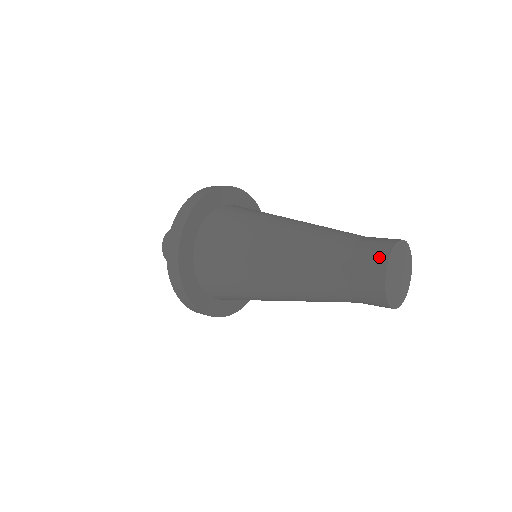
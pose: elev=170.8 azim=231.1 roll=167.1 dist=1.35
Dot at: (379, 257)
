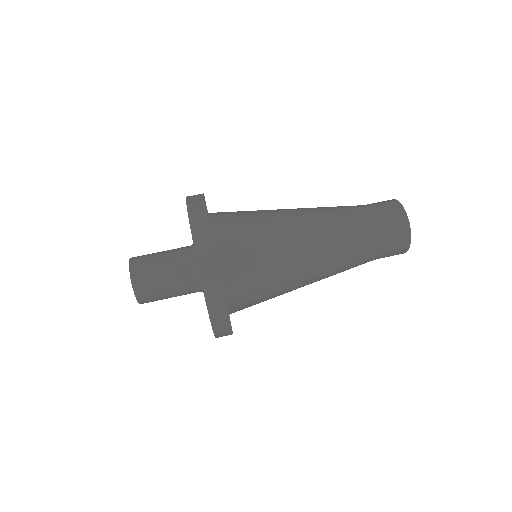
Dot at: (403, 245)
